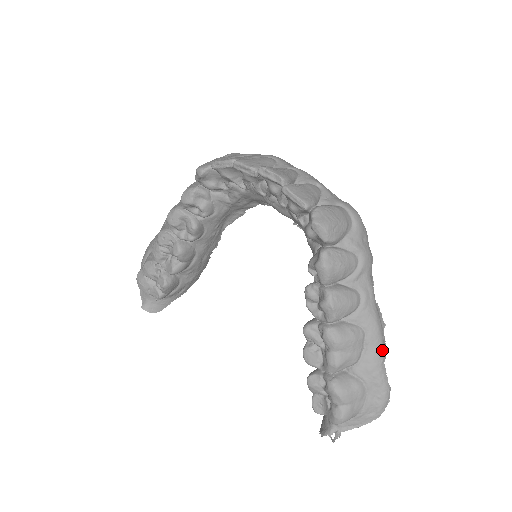
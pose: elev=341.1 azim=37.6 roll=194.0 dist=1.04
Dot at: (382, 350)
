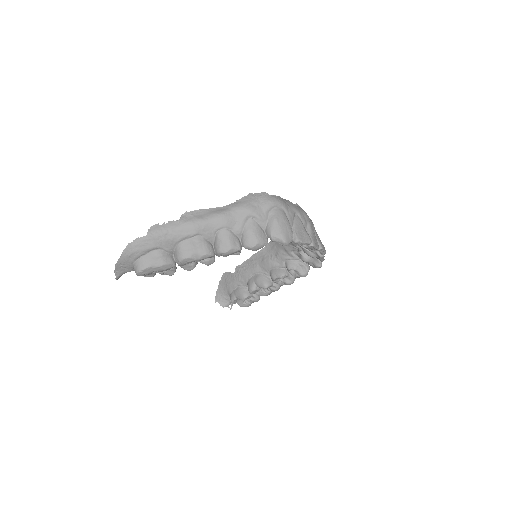
Dot at: occluded
